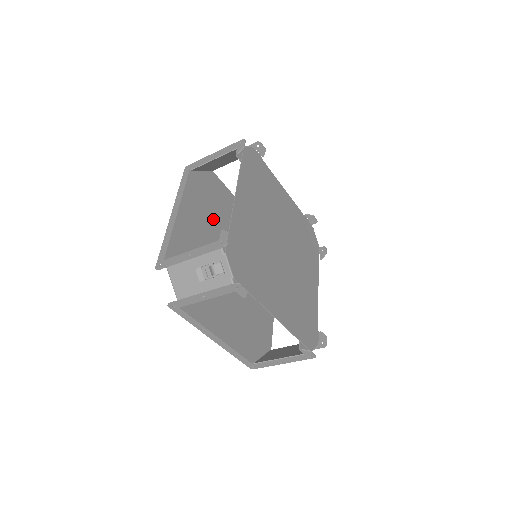
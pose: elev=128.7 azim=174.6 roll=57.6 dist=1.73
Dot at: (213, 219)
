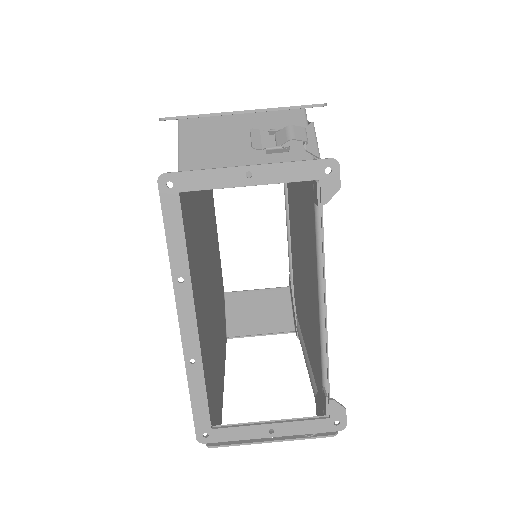
Dot at: (198, 232)
